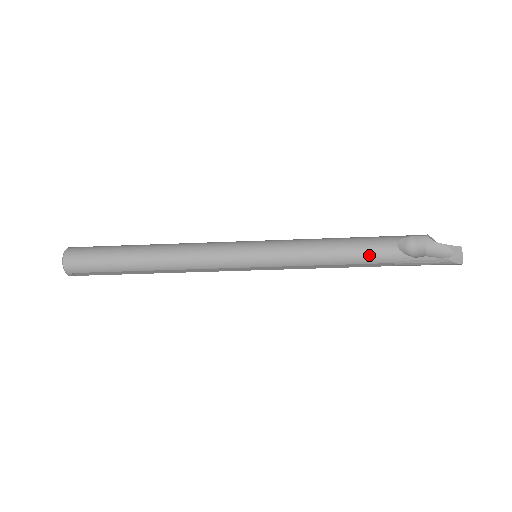
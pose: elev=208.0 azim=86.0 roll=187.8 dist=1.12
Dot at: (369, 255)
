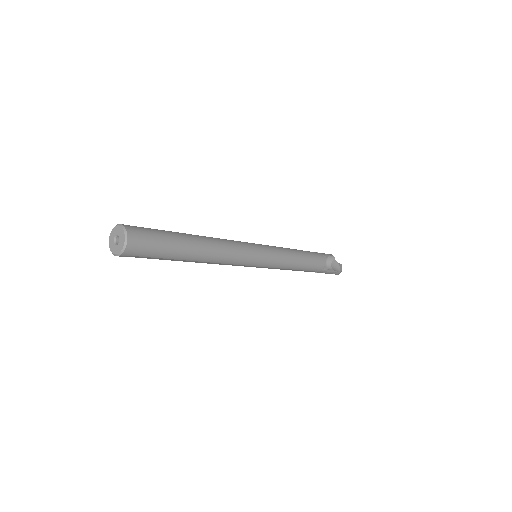
Dot at: (314, 266)
